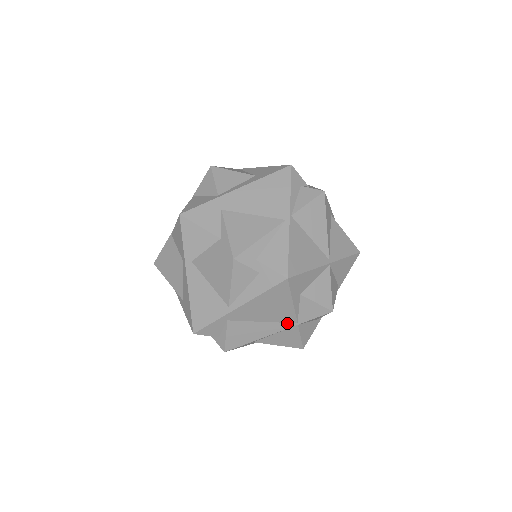
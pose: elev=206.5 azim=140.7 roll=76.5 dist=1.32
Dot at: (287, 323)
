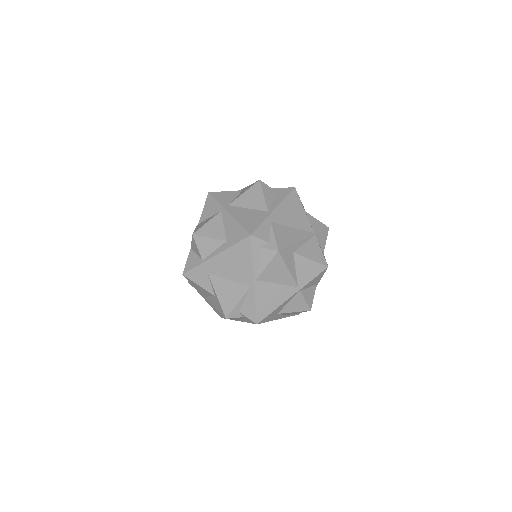
Dot at: (308, 232)
